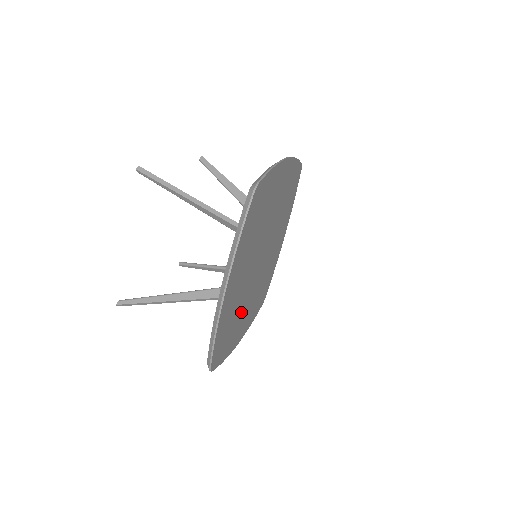
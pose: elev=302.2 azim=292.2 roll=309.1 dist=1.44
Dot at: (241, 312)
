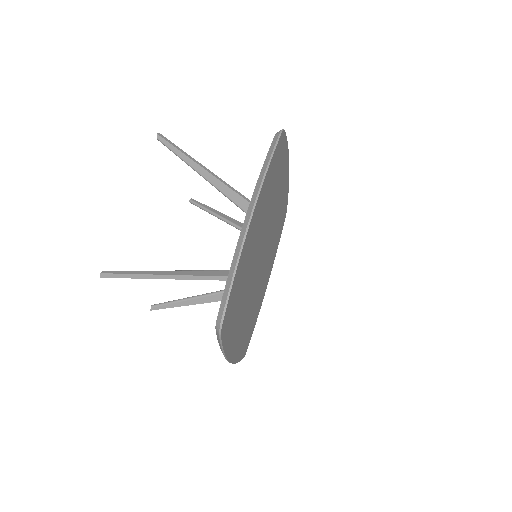
Dot at: (258, 295)
